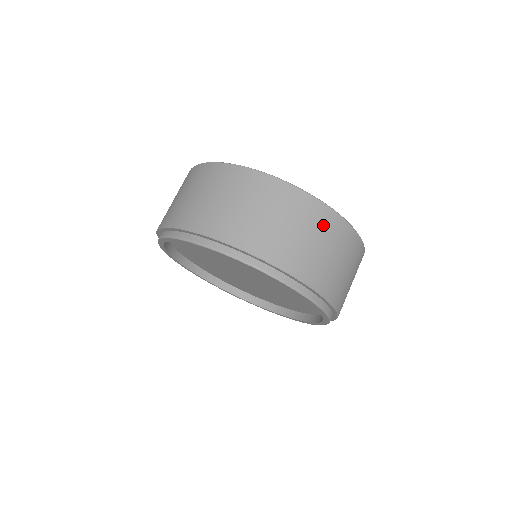
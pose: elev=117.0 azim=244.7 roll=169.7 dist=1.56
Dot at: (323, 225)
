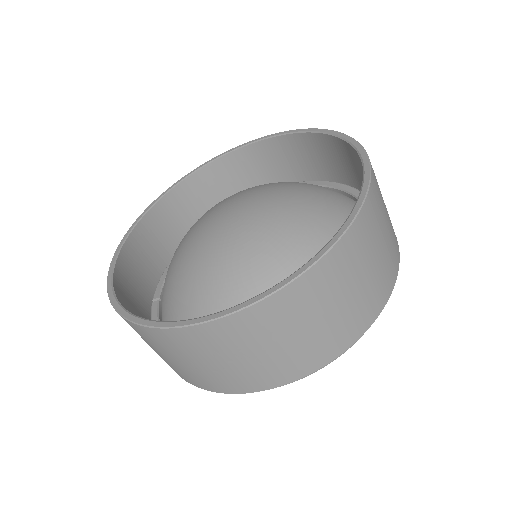
Dot at: (337, 276)
